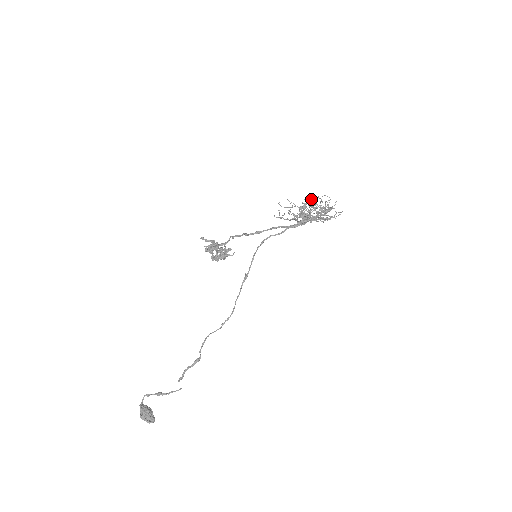
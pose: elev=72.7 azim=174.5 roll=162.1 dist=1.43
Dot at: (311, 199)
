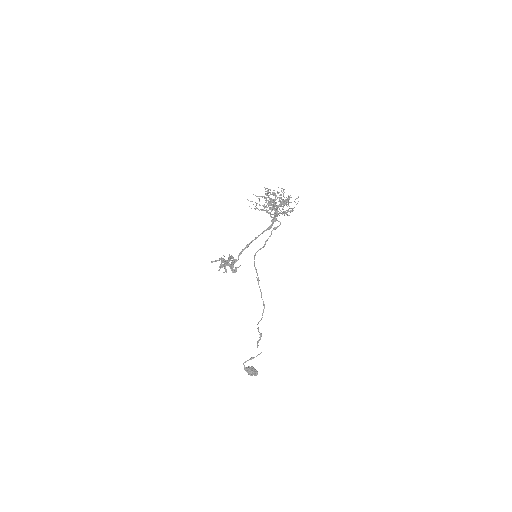
Dot at: (270, 193)
